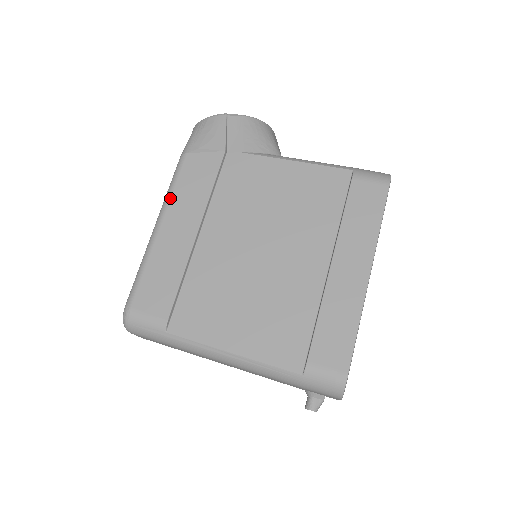
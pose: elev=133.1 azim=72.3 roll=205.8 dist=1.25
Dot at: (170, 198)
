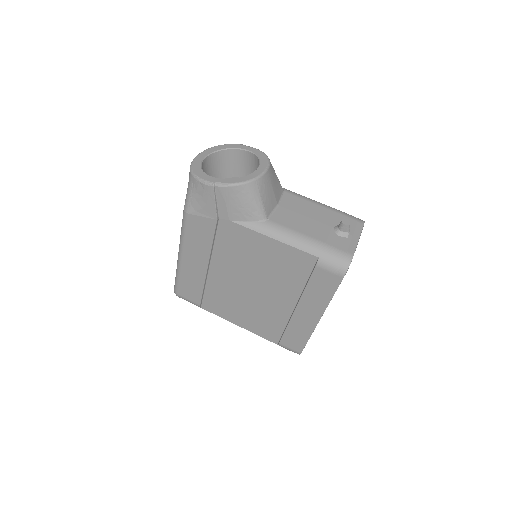
Dot at: (184, 242)
